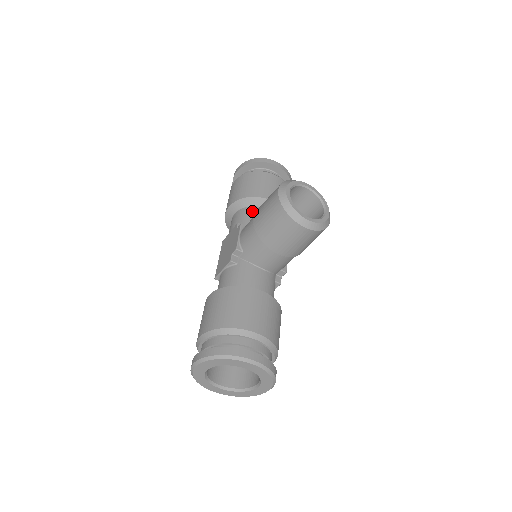
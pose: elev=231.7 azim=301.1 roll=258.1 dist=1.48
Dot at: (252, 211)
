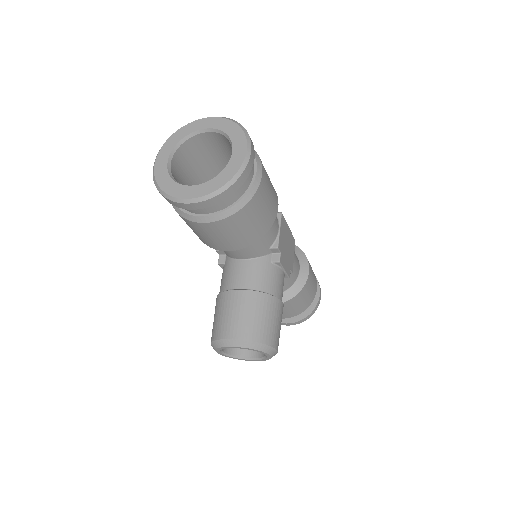
Dot at: occluded
